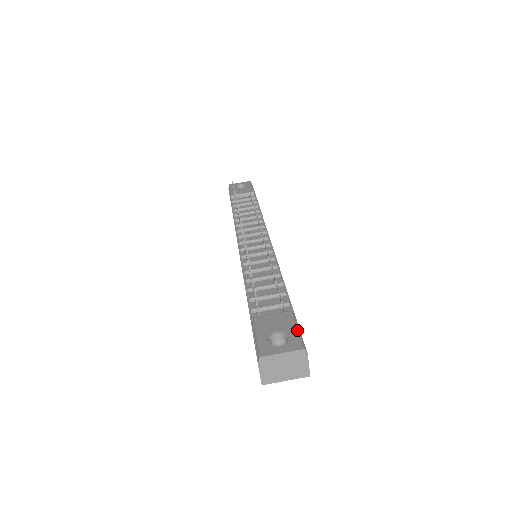
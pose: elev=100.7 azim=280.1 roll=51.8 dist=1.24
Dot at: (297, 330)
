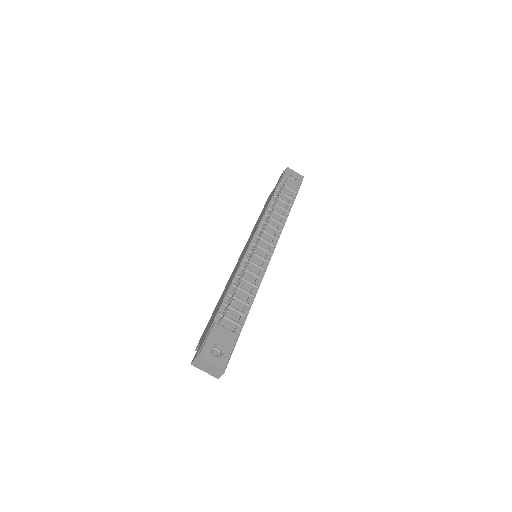
Dot at: (231, 353)
